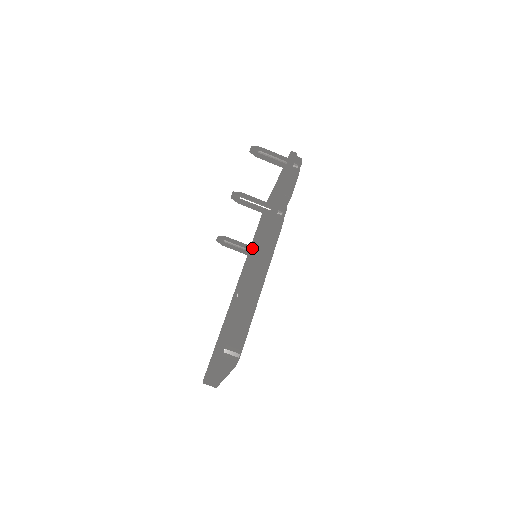
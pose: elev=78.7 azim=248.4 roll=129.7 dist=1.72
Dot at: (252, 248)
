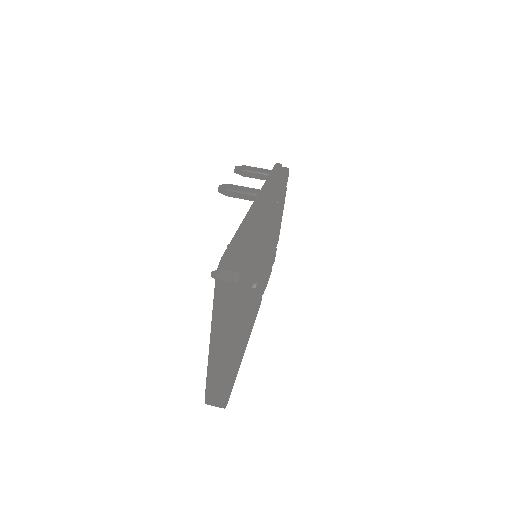
Dot at: occluded
